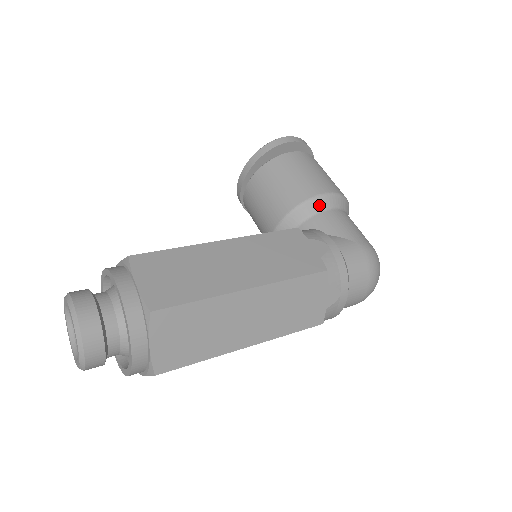
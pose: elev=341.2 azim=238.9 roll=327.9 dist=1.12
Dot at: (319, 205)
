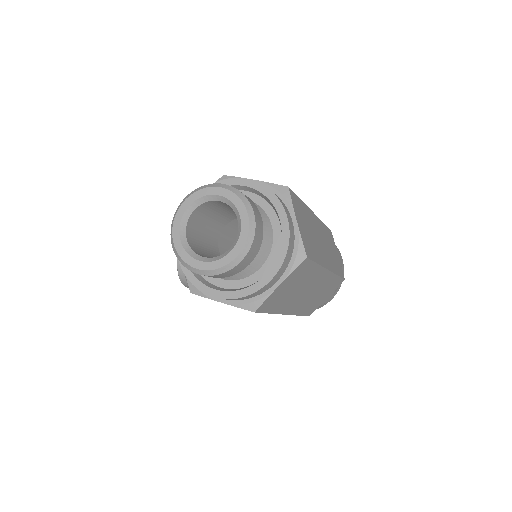
Dot at: occluded
